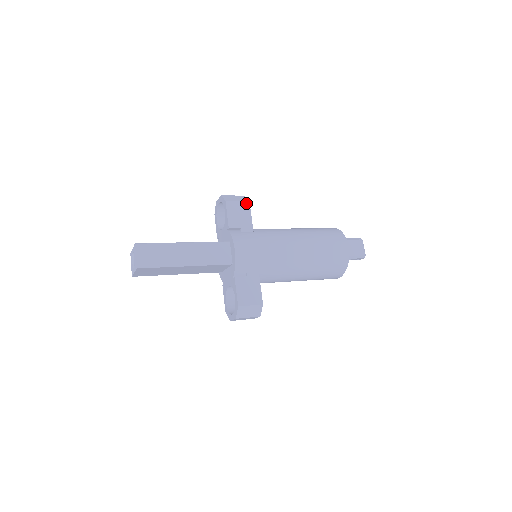
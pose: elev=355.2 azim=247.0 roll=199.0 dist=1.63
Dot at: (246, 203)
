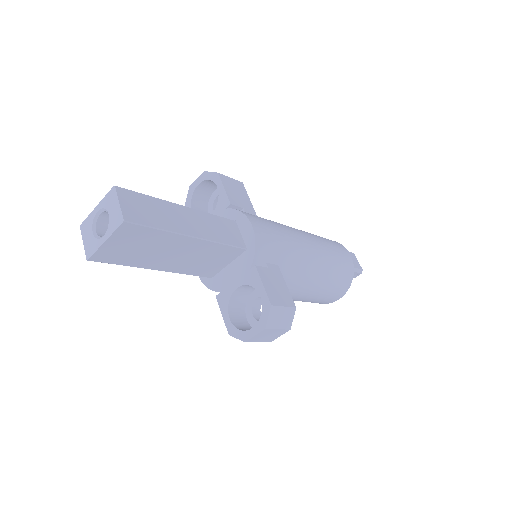
Dot at: (240, 183)
